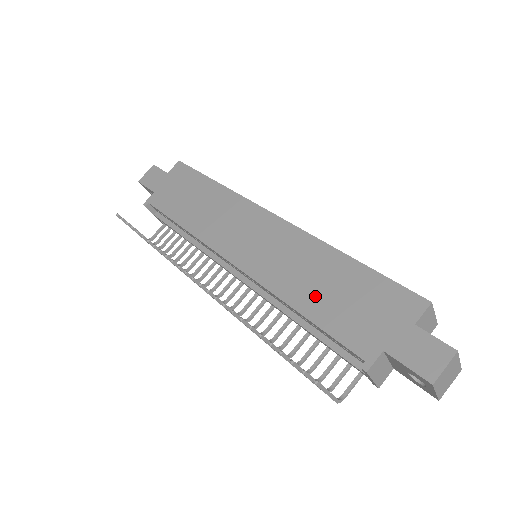
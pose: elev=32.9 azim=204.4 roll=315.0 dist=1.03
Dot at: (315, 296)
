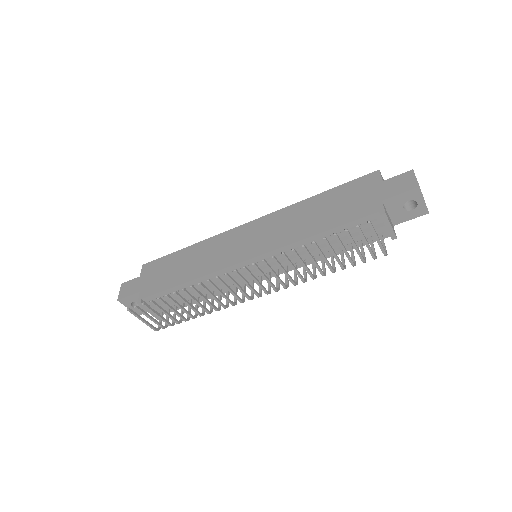
Dot at: (319, 221)
